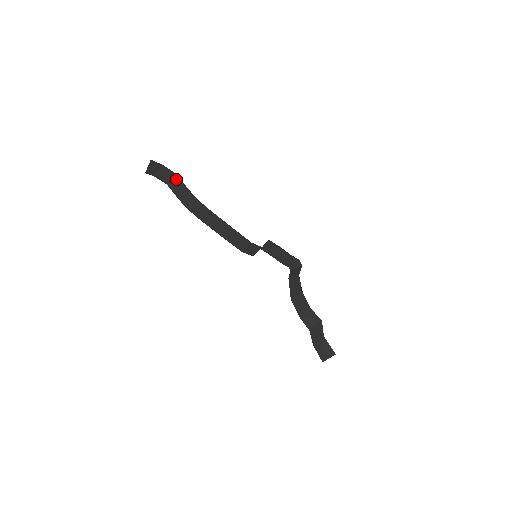
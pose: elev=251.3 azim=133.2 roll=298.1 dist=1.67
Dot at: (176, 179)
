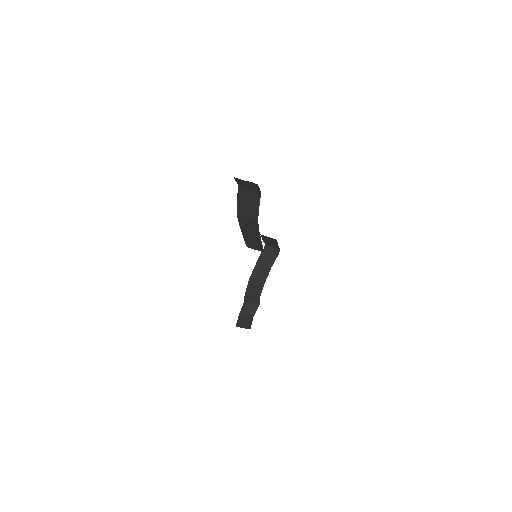
Dot at: (255, 194)
